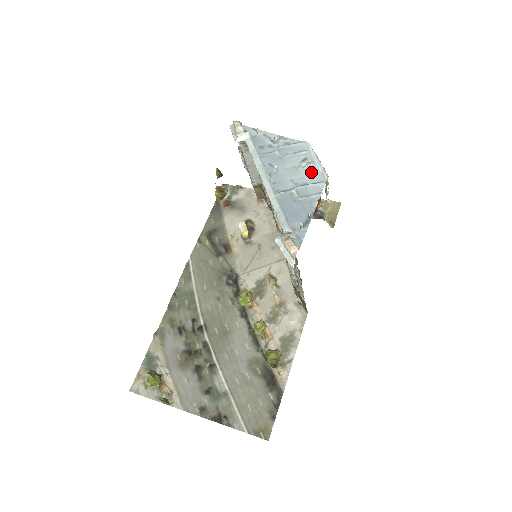
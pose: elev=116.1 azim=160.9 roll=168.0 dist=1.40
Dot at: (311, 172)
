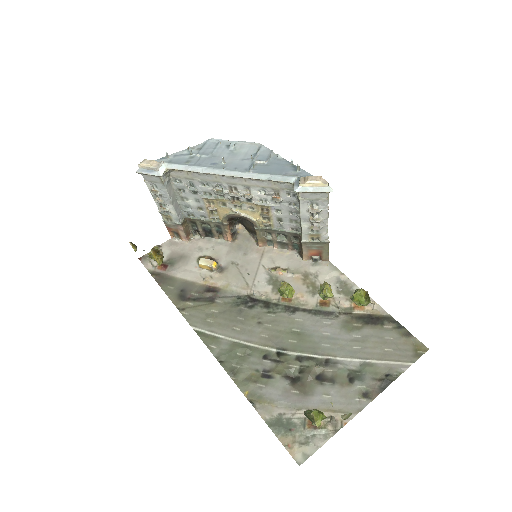
Dot at: (244, 148)
